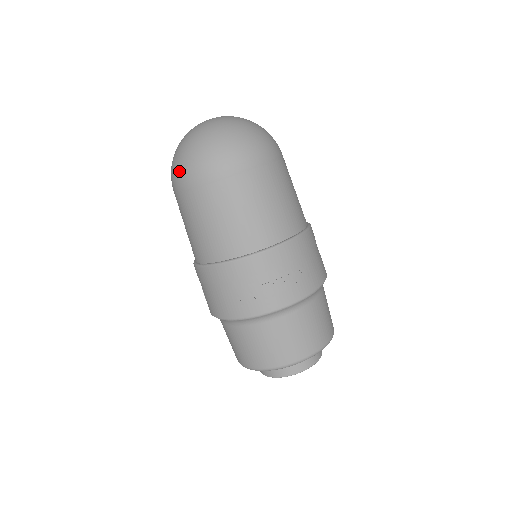
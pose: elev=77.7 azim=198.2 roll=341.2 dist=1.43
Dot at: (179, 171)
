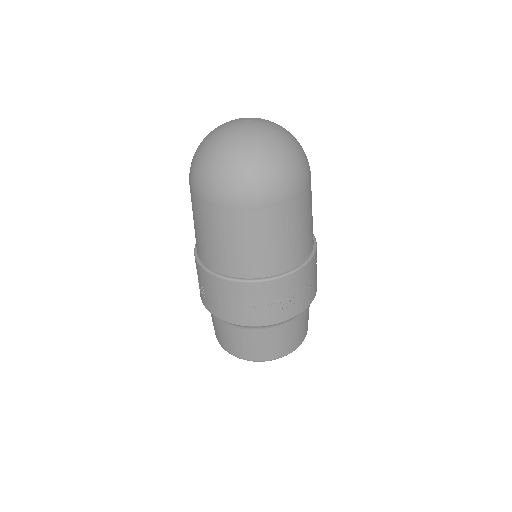
Dot at: (217, 186)
